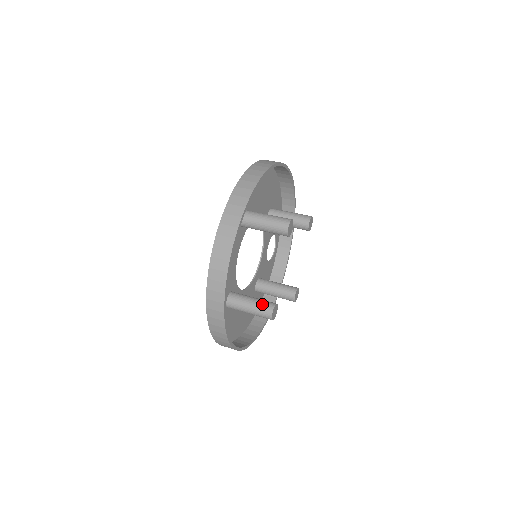
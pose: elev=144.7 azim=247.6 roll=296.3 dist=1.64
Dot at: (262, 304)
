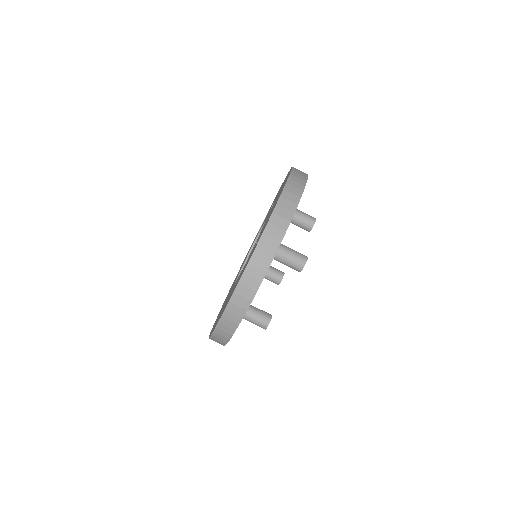
Dot at: (259, 317)
